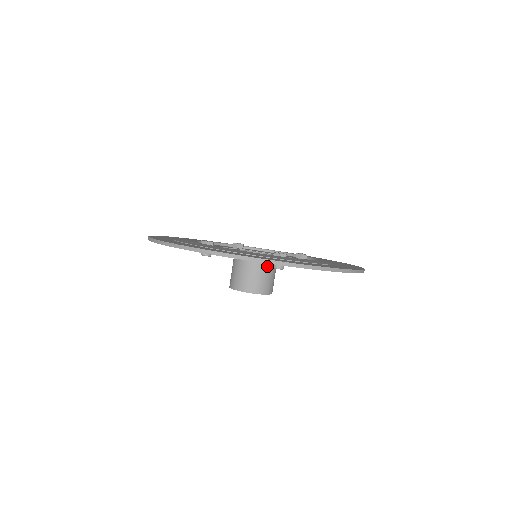
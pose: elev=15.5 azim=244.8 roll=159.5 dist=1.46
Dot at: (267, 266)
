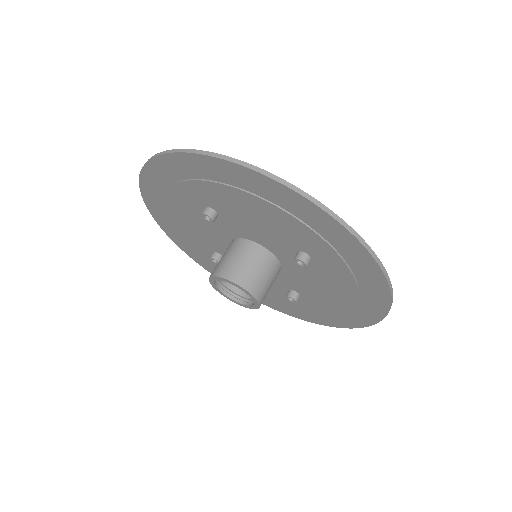
Dot at: (273, 267)
